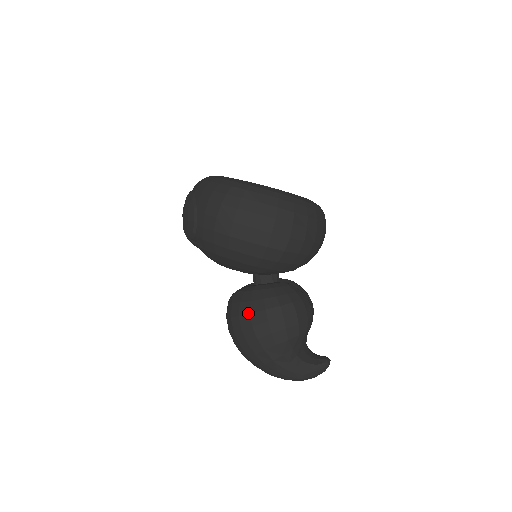
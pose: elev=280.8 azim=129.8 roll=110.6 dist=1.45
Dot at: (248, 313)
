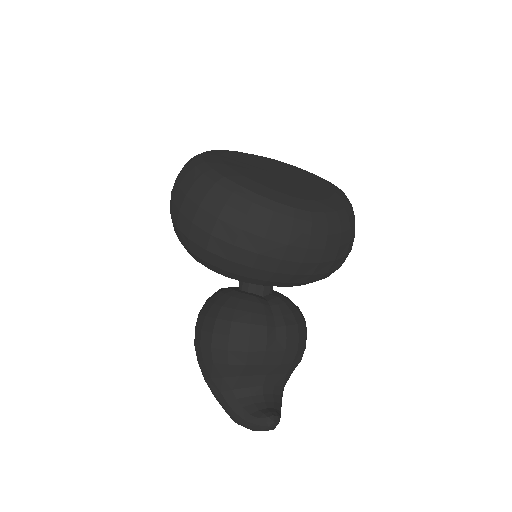
Dot at: (199, 313)
